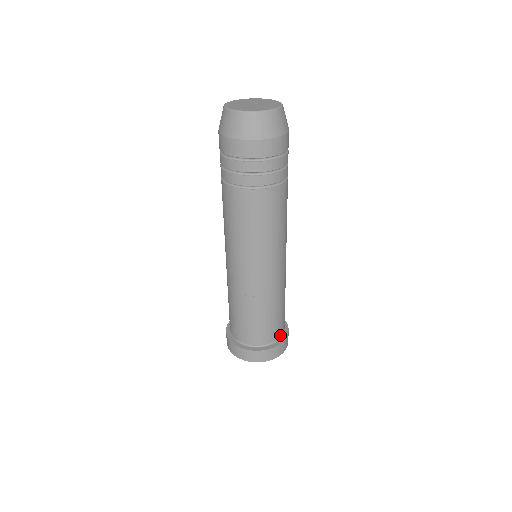
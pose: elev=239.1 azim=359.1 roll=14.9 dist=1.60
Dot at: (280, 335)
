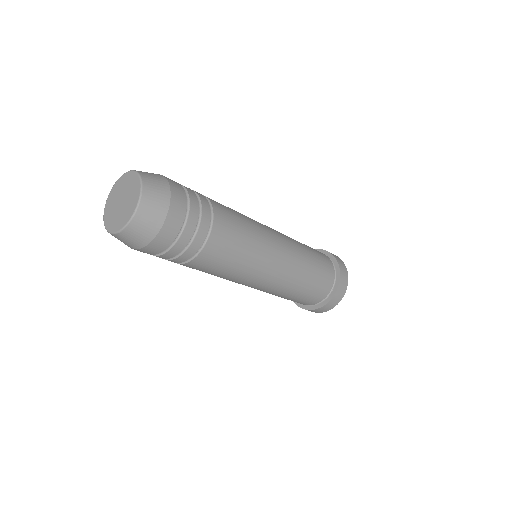
Dot at: (321, 300)
